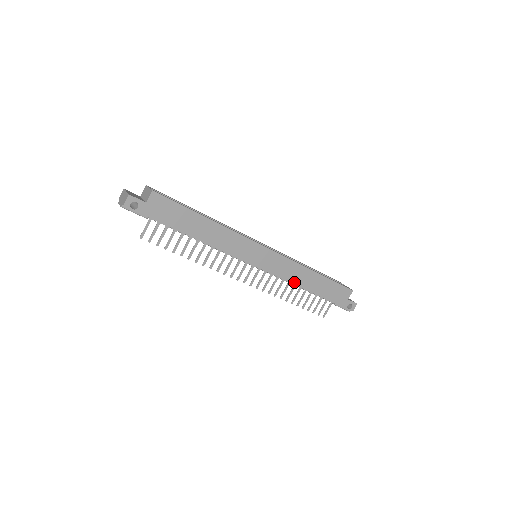
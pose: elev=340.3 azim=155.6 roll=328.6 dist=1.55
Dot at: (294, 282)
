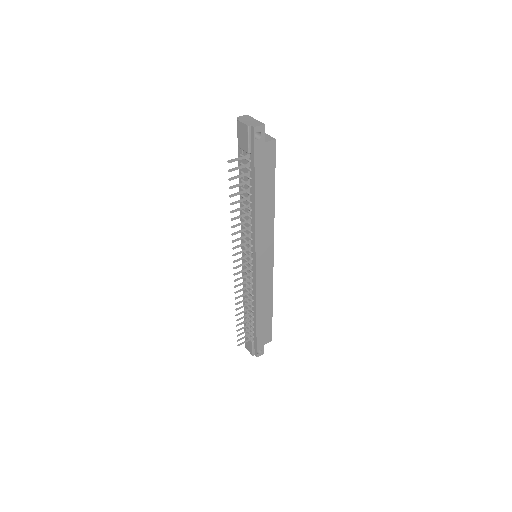
Dot at: (258, 300)
